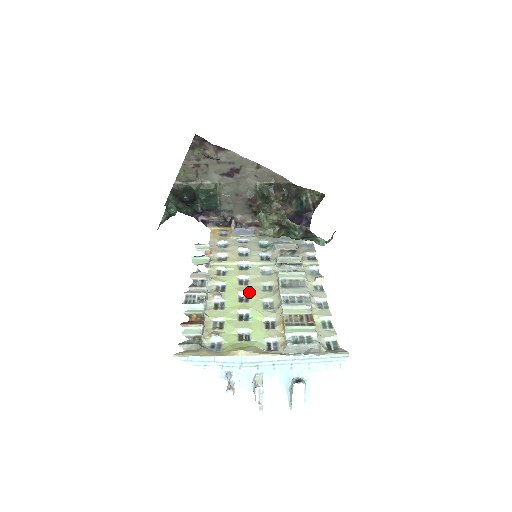
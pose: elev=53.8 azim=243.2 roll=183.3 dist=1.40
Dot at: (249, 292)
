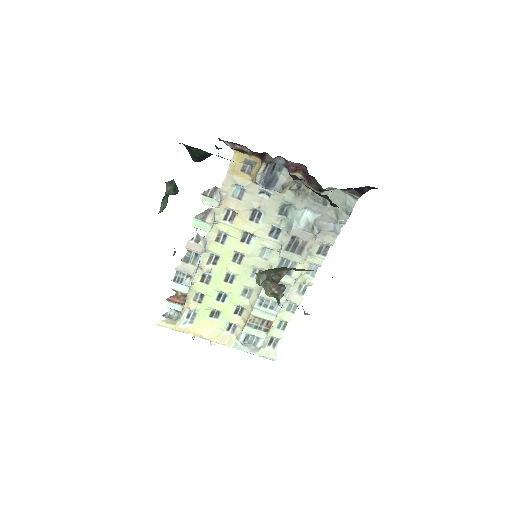
Dot at: (237, 275)
